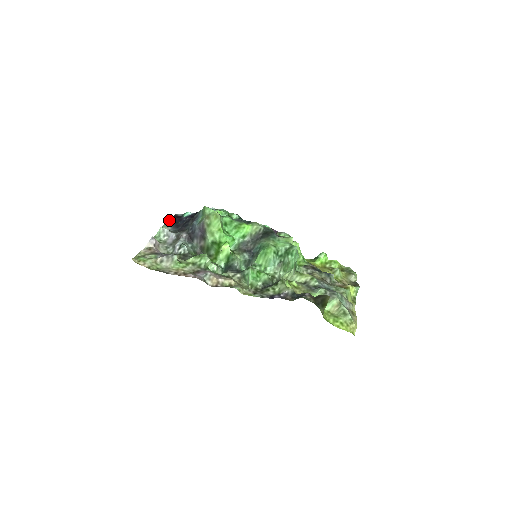
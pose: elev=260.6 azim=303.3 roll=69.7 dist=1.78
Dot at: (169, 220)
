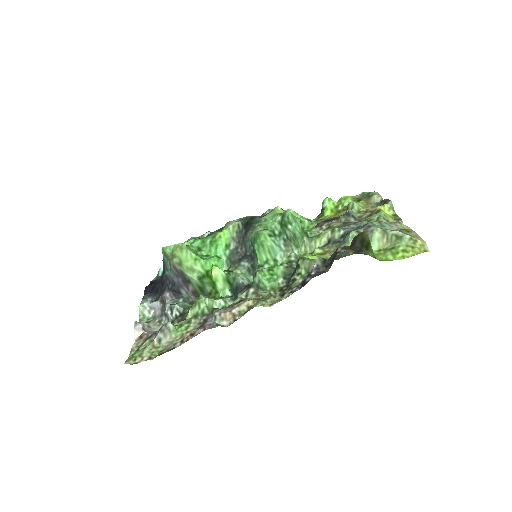
Dot at: (145, 292)
